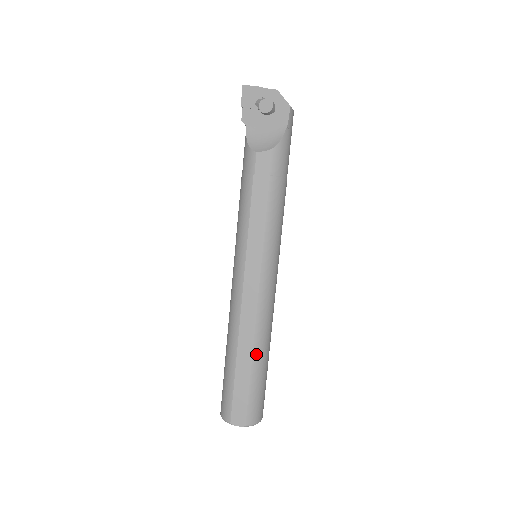
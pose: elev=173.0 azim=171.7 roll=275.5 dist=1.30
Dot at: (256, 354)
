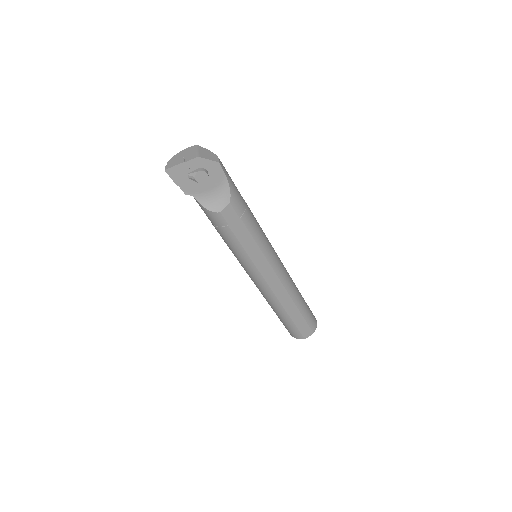
Dot at: (297, 303)
